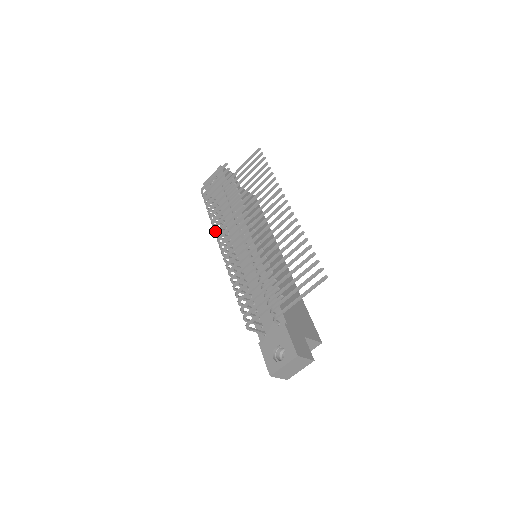
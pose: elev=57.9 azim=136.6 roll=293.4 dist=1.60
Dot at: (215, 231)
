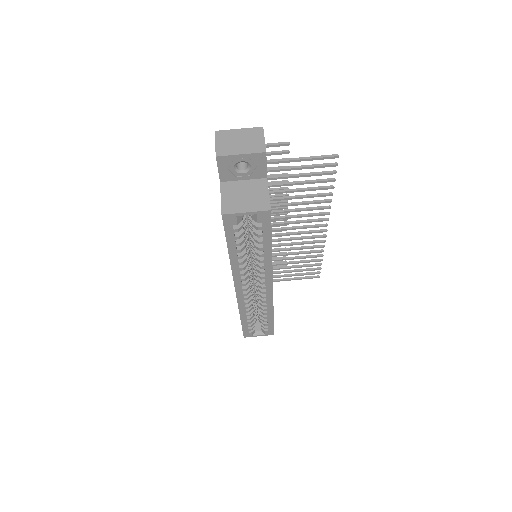
Dot at: occluded
